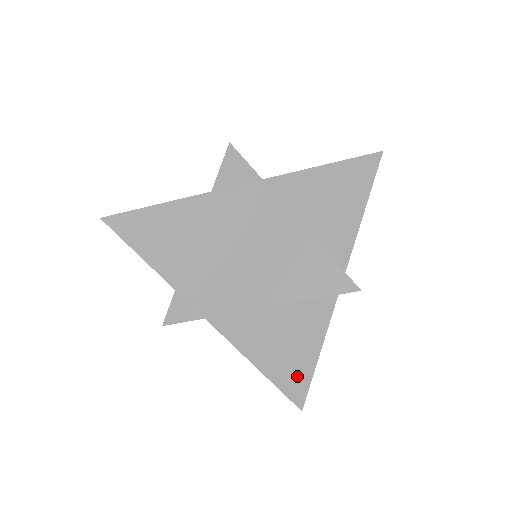
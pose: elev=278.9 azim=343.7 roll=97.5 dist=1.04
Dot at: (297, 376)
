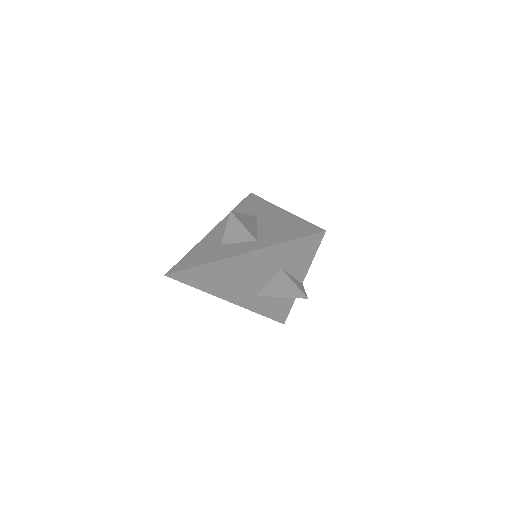
Dot at: (280, 314)
